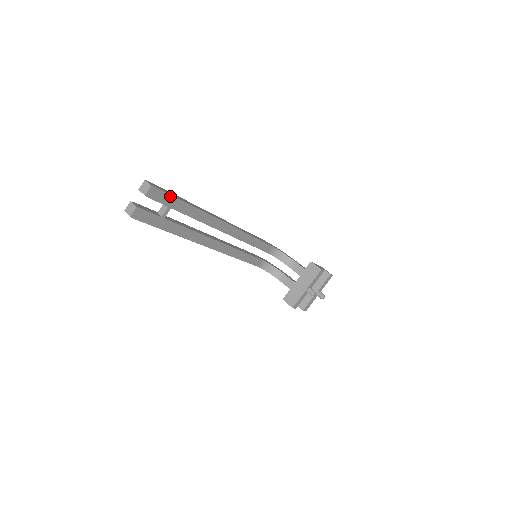
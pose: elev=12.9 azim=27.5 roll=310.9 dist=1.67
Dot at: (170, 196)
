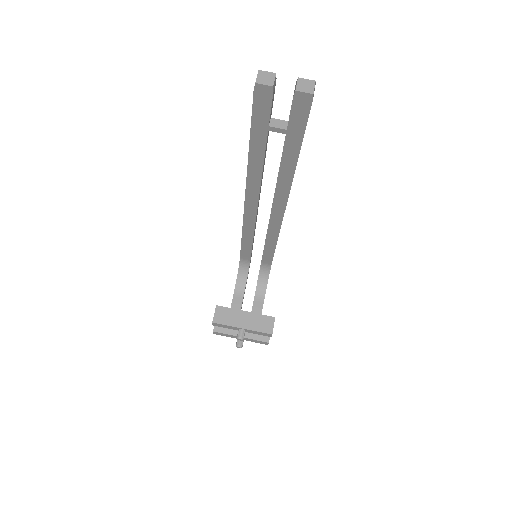
Dot at: (304, 126)
